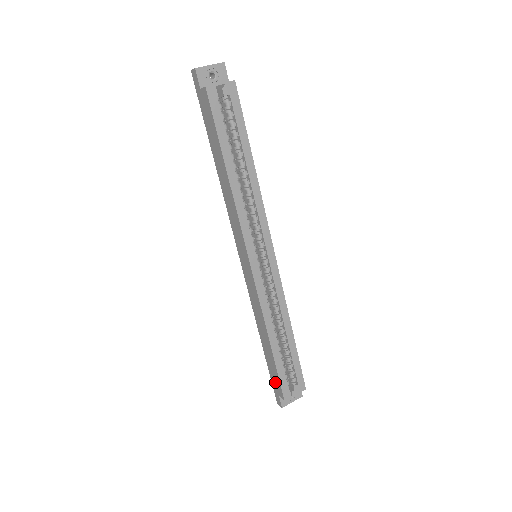
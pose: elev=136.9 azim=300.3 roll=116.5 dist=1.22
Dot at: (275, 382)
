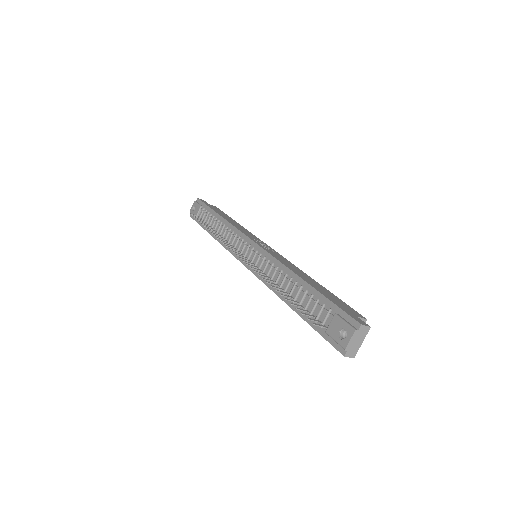
Dot at: occluded
